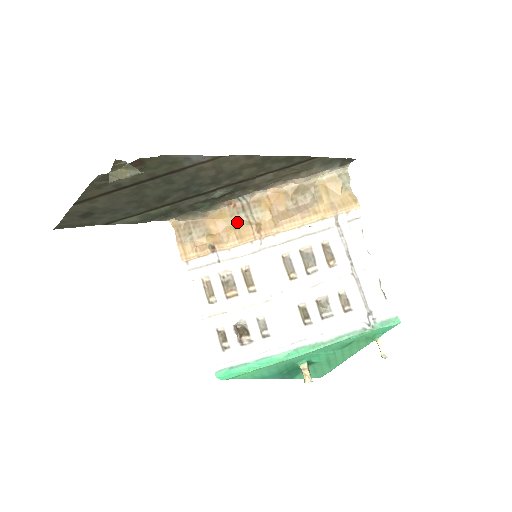
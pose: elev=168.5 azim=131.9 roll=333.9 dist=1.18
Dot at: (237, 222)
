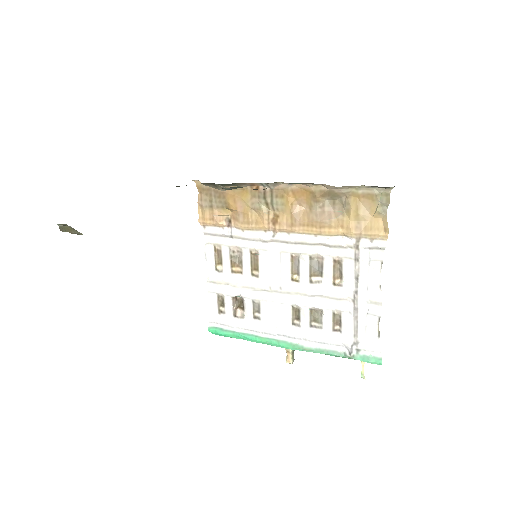
Dot at: (256, 206)
